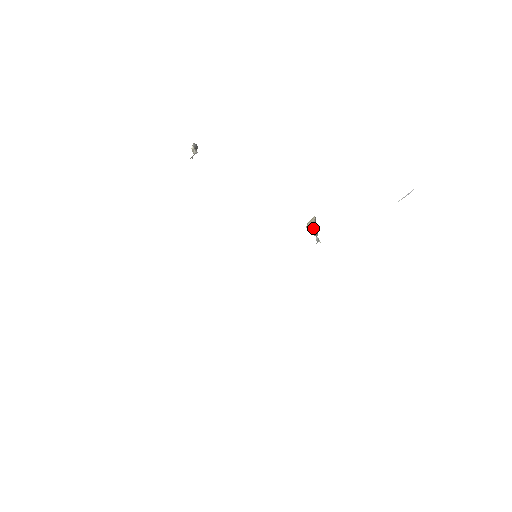
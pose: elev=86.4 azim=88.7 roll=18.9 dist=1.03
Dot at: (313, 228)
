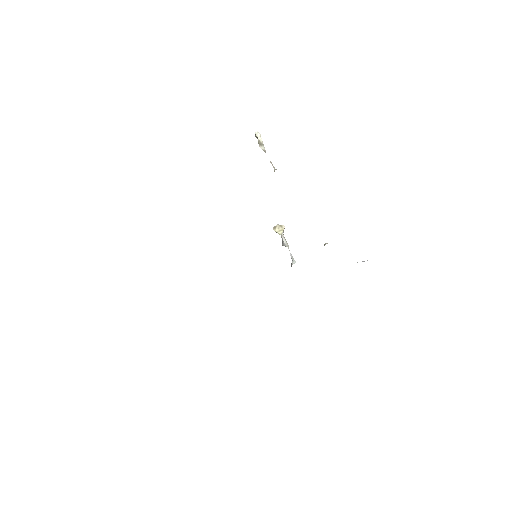
Dot at: (284, 239)
